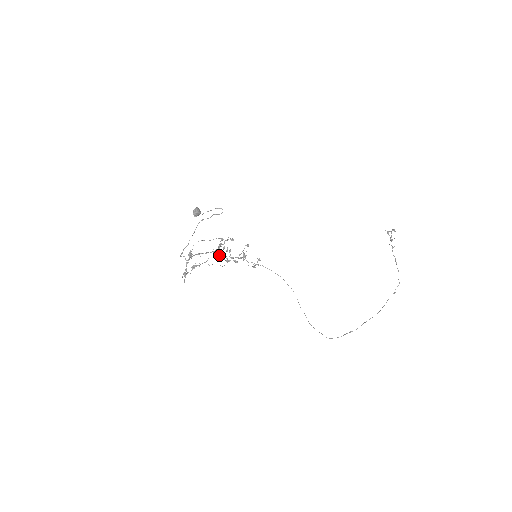
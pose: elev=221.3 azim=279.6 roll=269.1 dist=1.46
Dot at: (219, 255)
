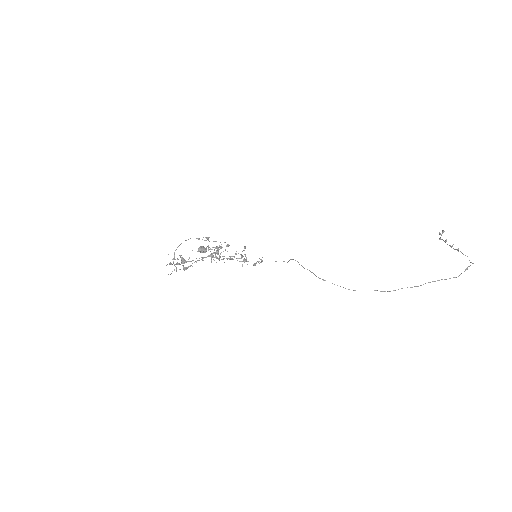
Dot at: (212, 255)
